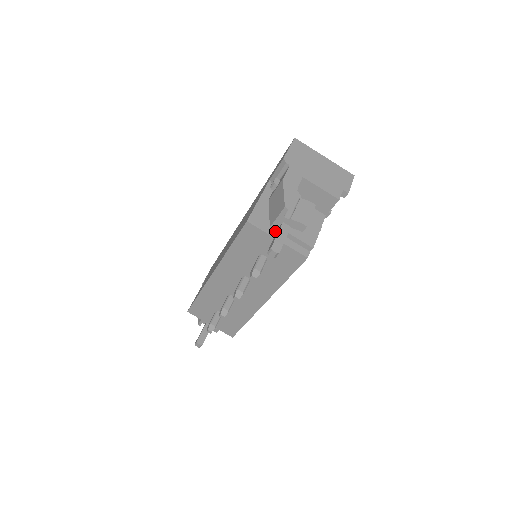
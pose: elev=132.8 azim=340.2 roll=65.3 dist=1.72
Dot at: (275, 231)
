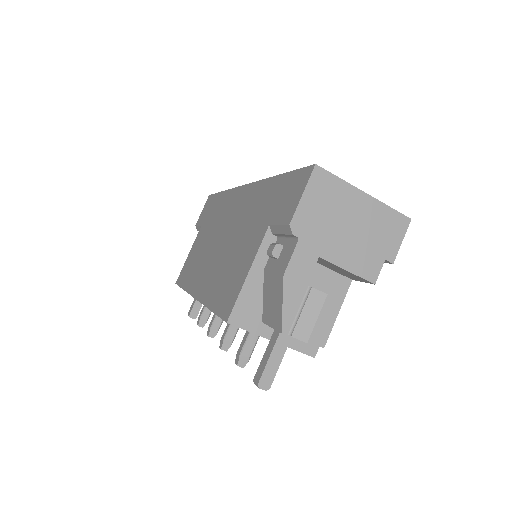
Dot at: (270, 327)
